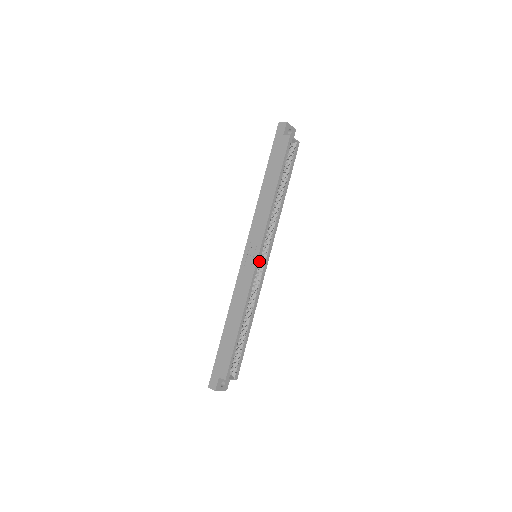
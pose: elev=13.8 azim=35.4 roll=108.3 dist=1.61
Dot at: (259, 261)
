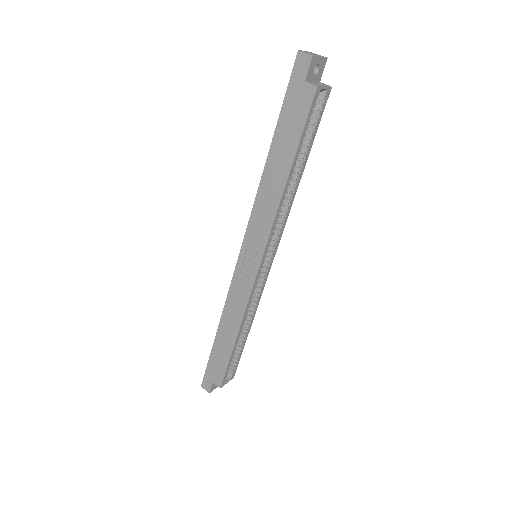
Dot at: occluded
